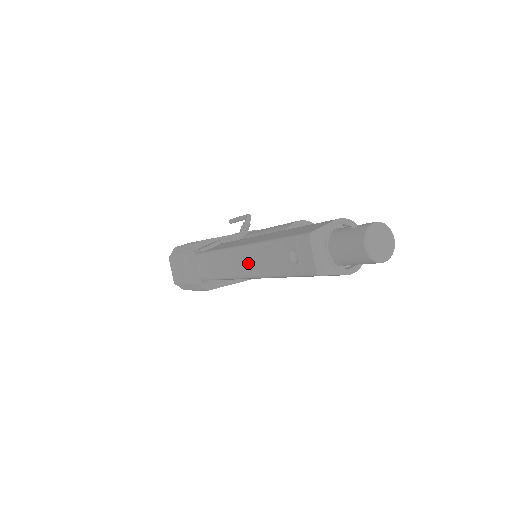
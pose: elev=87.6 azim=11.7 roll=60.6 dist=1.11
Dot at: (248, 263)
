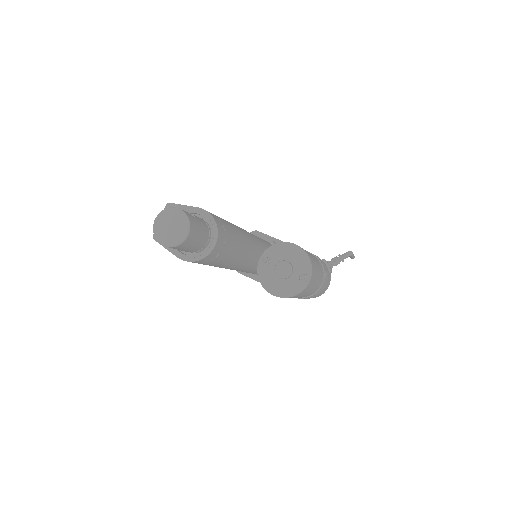
Dot at: occluded
